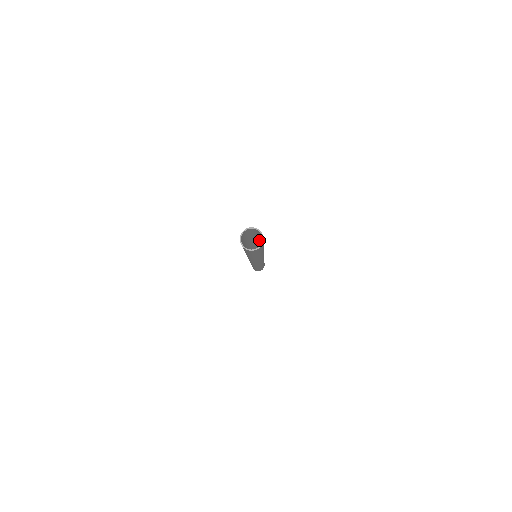
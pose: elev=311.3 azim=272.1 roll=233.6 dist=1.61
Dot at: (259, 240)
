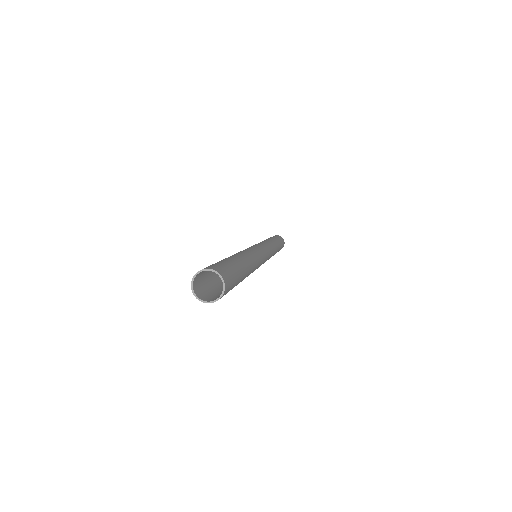
Dot at: (242, 262)
